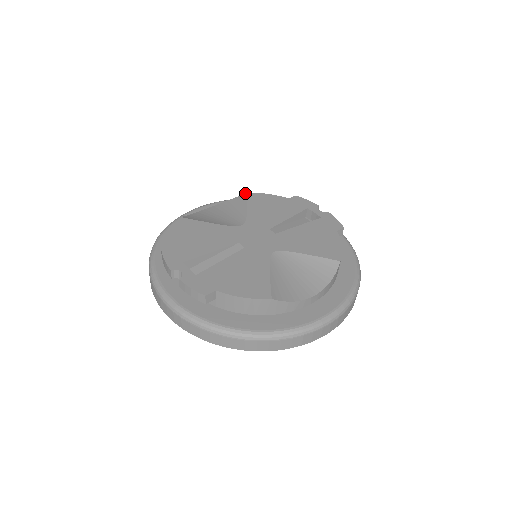
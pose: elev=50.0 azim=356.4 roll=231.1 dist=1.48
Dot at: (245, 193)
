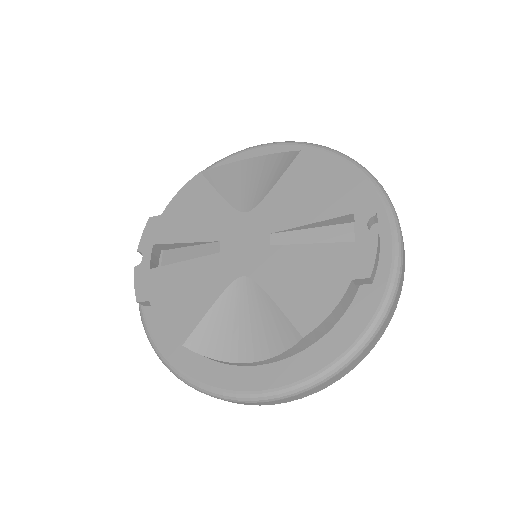
Dot at: occluded
